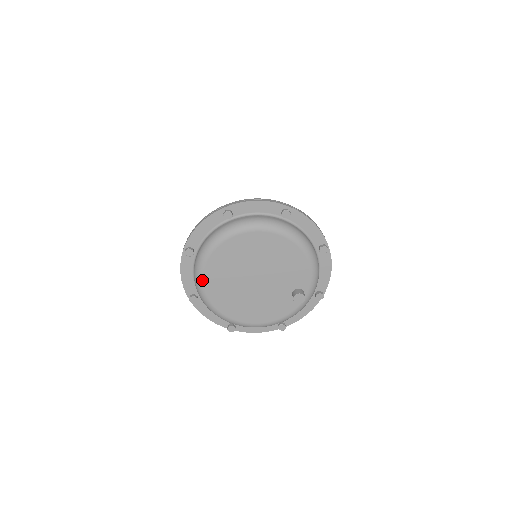
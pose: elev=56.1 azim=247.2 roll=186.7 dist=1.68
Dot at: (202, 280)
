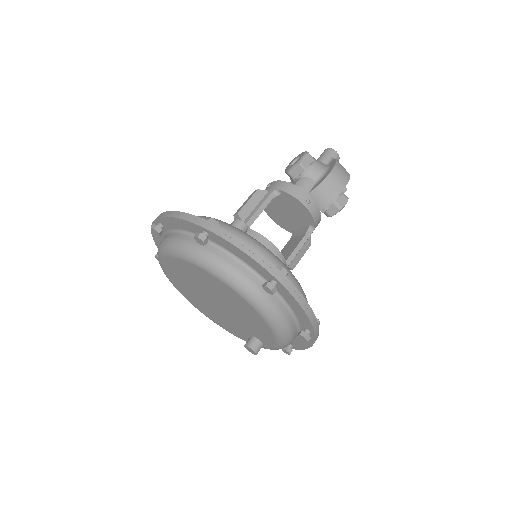
Dot at: (161, 262)
